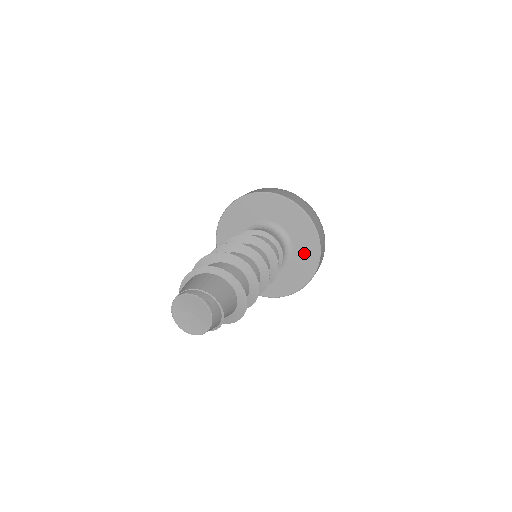
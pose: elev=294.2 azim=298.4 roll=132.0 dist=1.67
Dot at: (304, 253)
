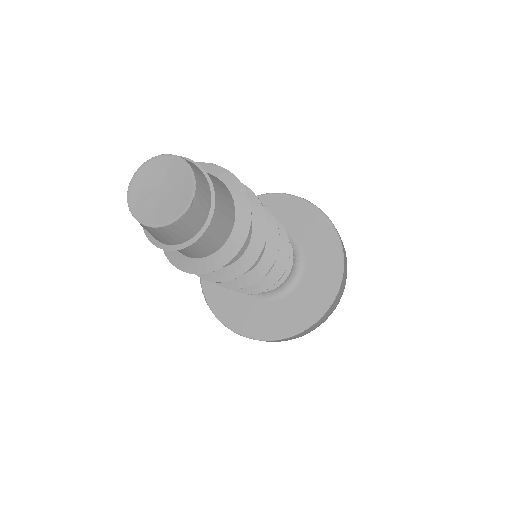
Dot at: (321, 258)
